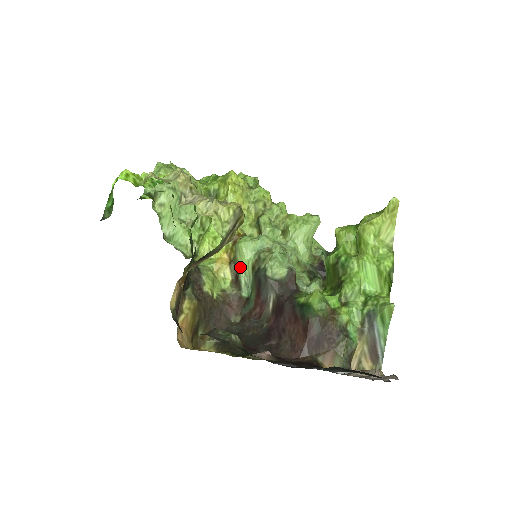
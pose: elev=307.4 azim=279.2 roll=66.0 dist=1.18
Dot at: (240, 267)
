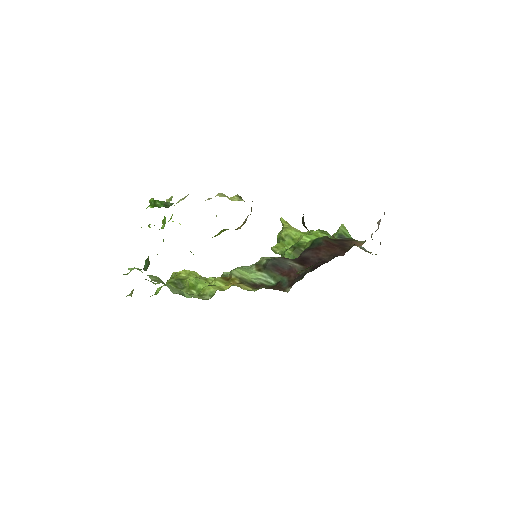
Dot at: (250, 279)
